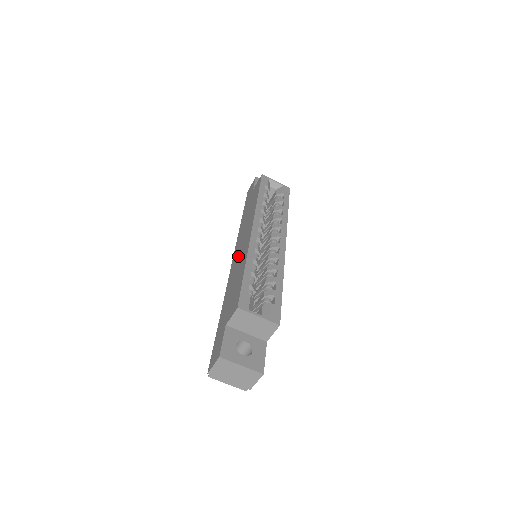
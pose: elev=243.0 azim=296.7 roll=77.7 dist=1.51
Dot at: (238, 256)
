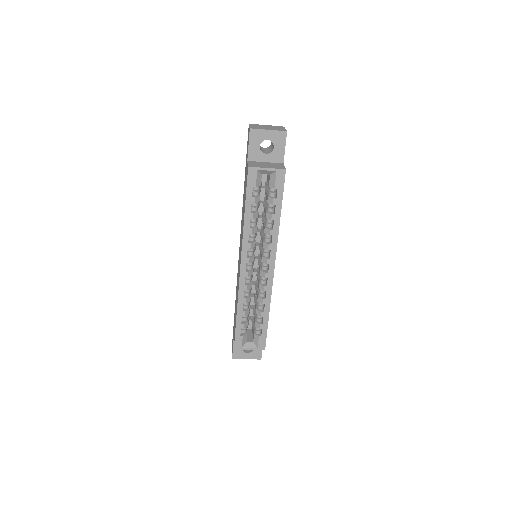
Dot at: occluded
